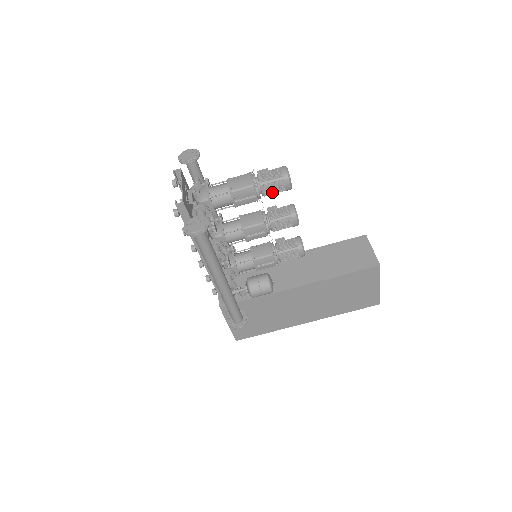
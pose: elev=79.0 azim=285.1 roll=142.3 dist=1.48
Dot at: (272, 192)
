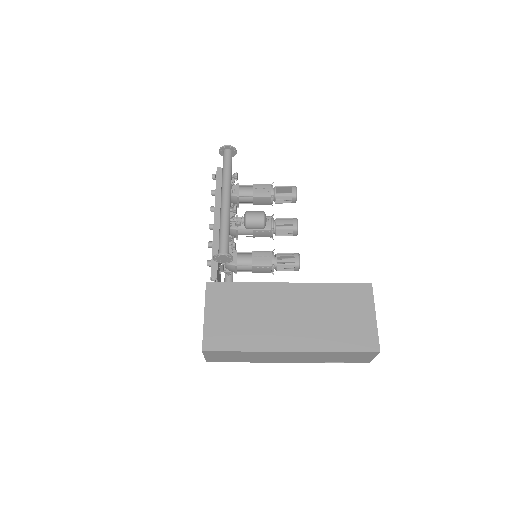
Dot at: (282, 194)
